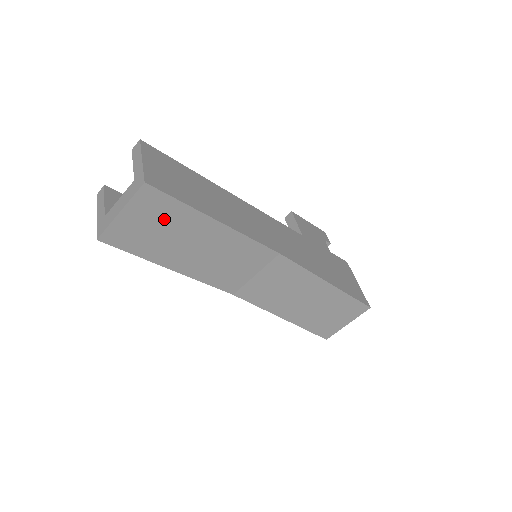
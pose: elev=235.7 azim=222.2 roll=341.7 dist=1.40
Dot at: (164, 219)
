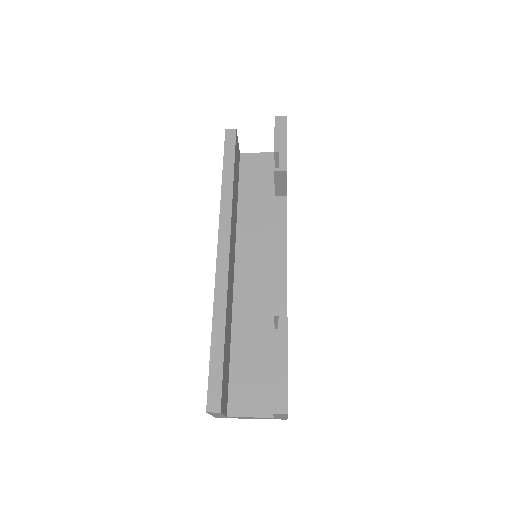
Dot at: occluded
